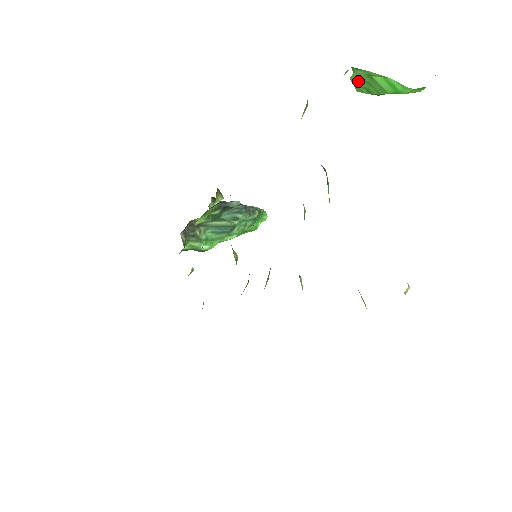
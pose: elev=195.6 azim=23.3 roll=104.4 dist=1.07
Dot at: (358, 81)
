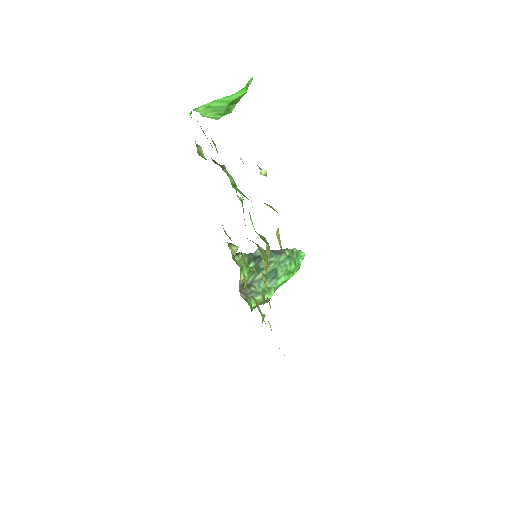
Dot at: (208, 114)
